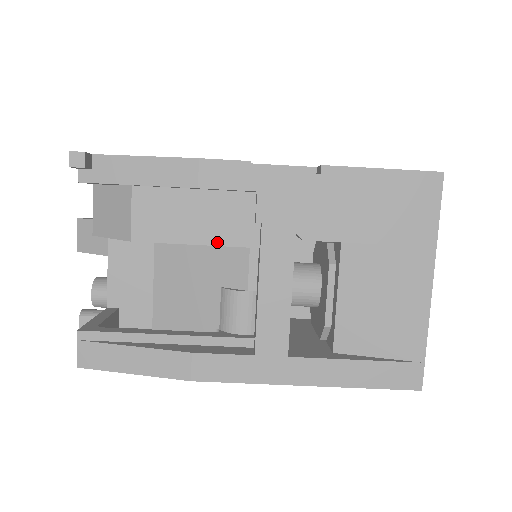
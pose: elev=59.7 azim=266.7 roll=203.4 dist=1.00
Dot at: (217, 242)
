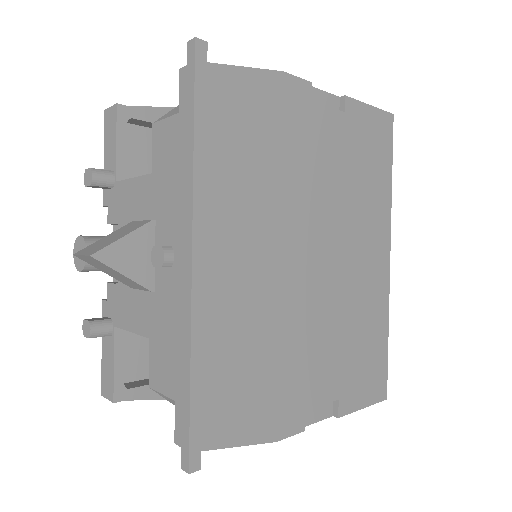
Dot at: occluded
